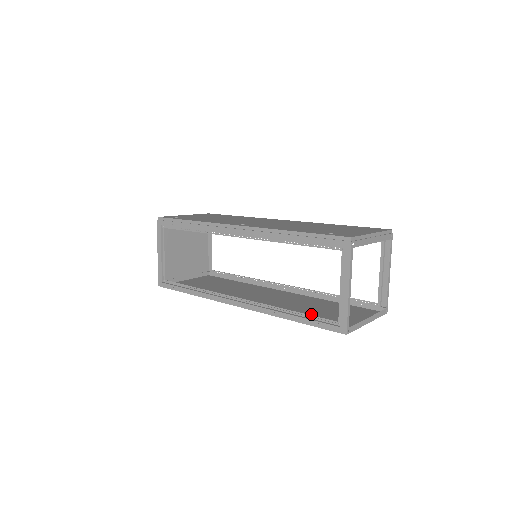
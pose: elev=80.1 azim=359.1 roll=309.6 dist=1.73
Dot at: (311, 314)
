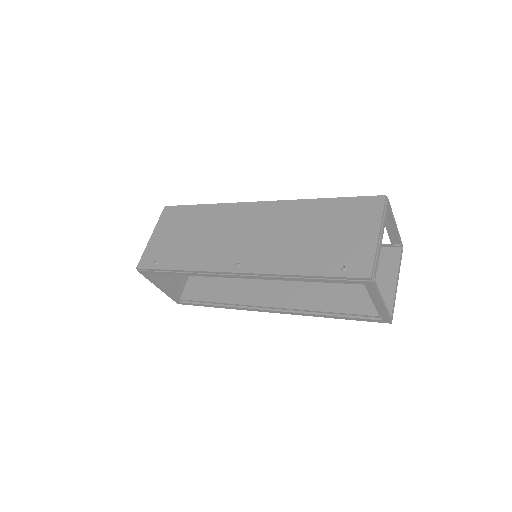
Dot at: (341, 293)
